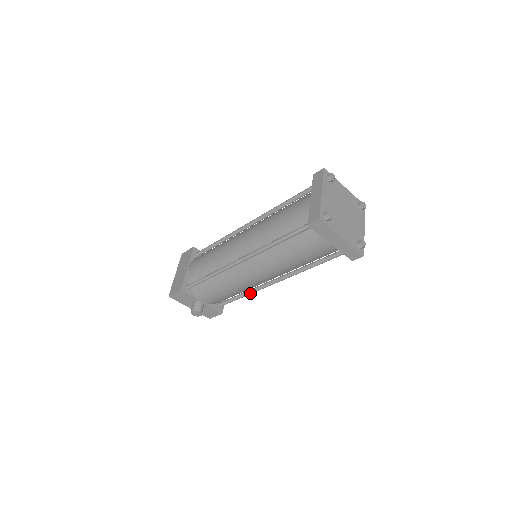
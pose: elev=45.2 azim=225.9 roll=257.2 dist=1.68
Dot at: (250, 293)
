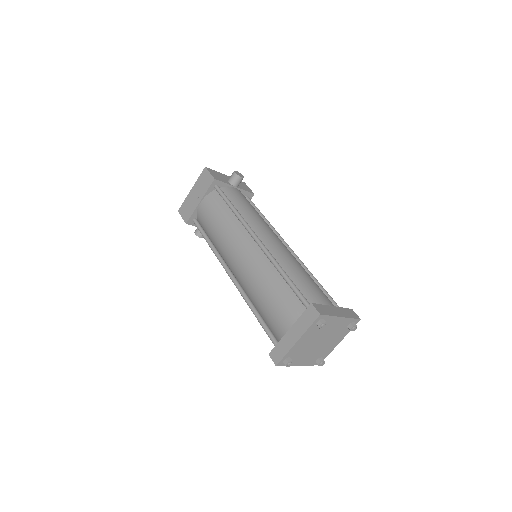
Dot at: occluded
